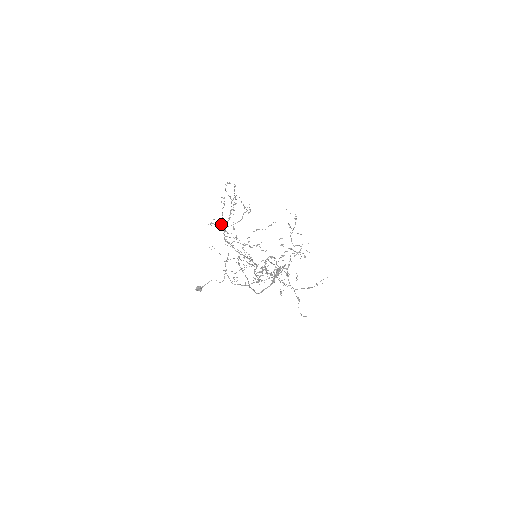
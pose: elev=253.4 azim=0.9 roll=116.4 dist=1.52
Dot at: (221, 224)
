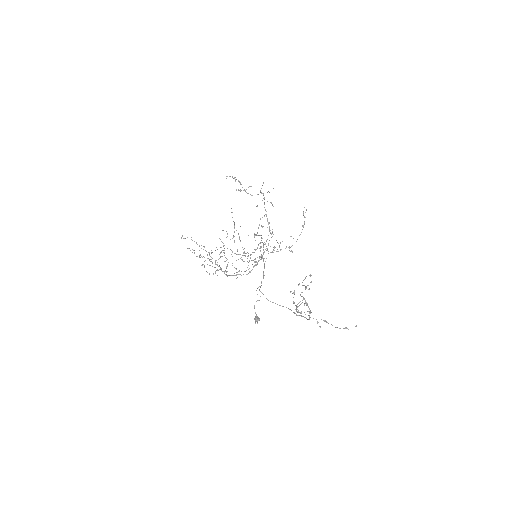
Dot at: (216, 270)
